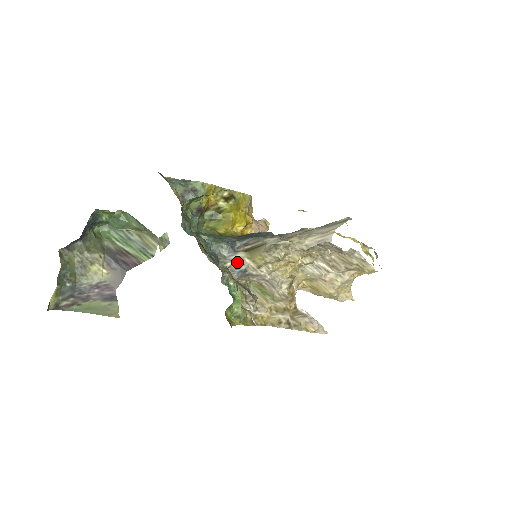
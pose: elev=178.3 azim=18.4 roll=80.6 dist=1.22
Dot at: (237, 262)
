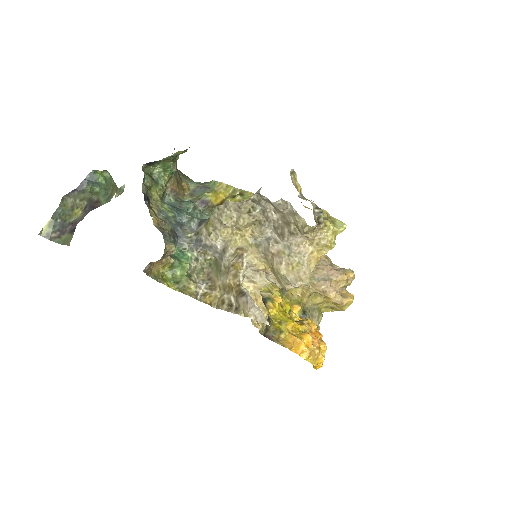
Dot at: (198, 233)
